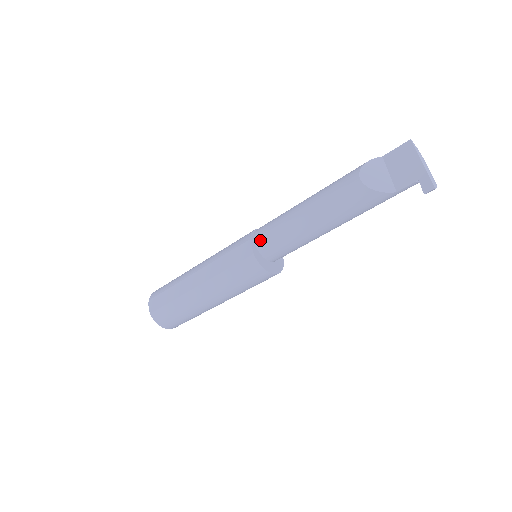
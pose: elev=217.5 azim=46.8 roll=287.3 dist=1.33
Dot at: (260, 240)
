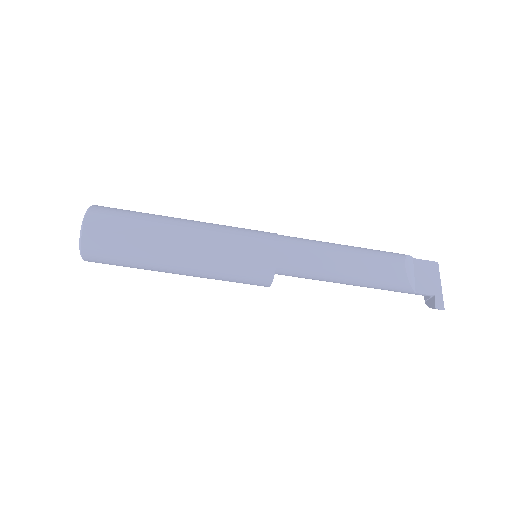
Dot at: (285, 248)
